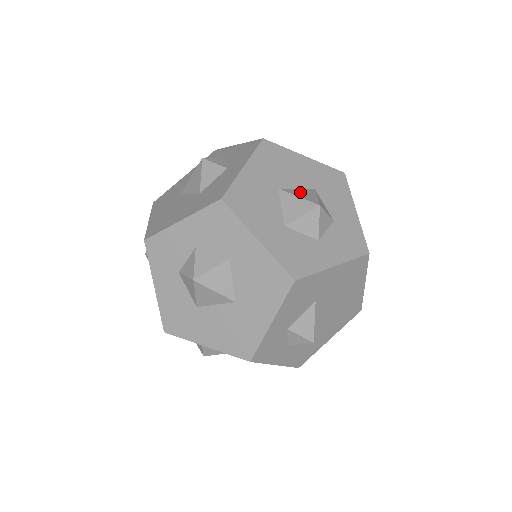
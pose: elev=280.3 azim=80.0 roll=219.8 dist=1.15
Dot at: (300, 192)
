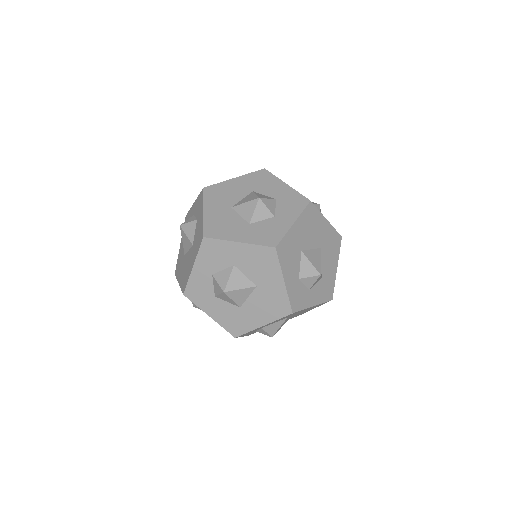
Dot at: (245, 200)
